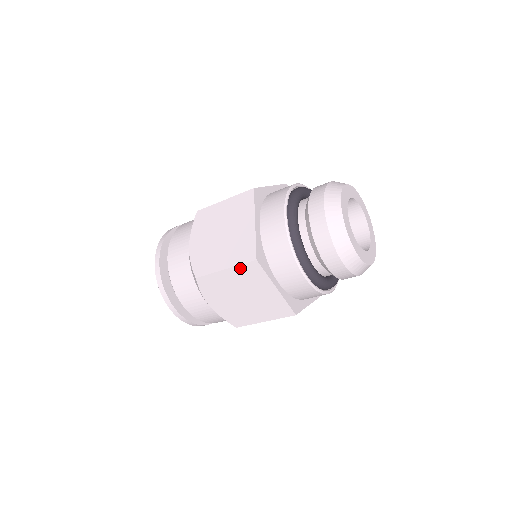
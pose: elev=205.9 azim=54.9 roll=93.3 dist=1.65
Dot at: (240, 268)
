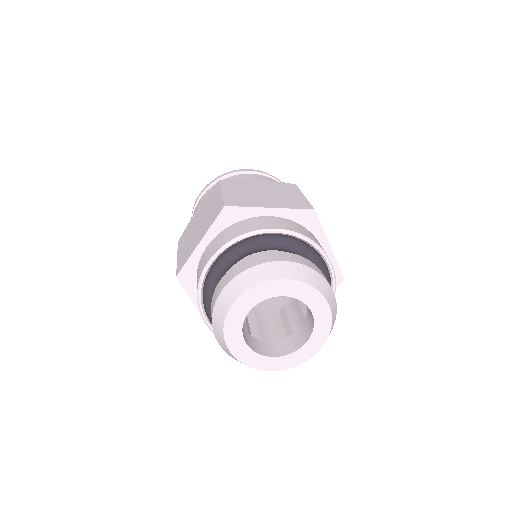
Dot at: occluded
